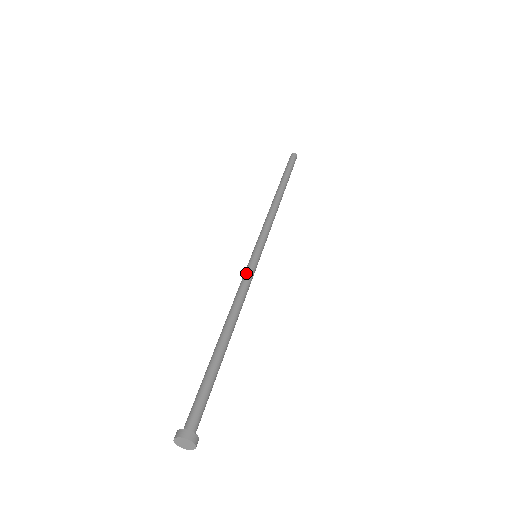
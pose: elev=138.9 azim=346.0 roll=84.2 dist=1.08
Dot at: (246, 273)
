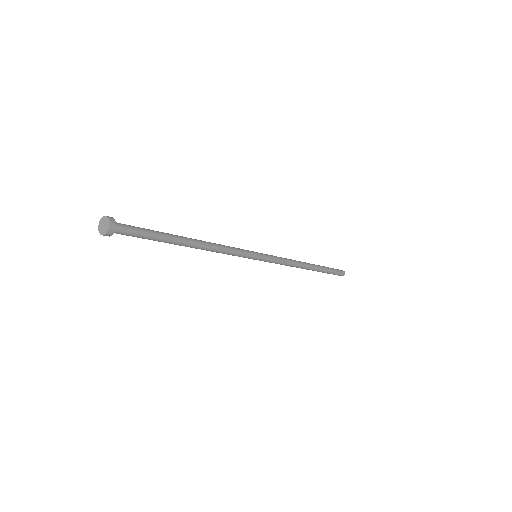
Dot at: occluded
